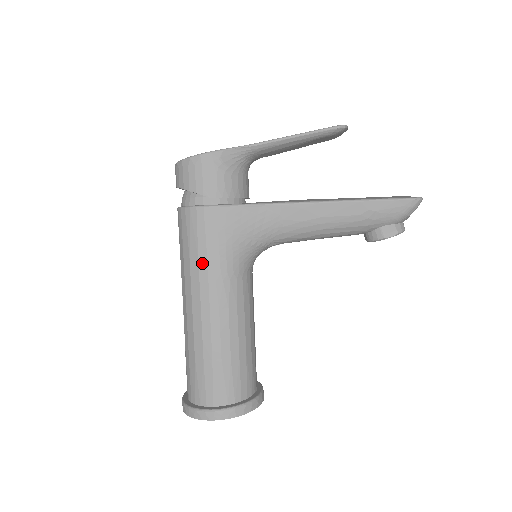
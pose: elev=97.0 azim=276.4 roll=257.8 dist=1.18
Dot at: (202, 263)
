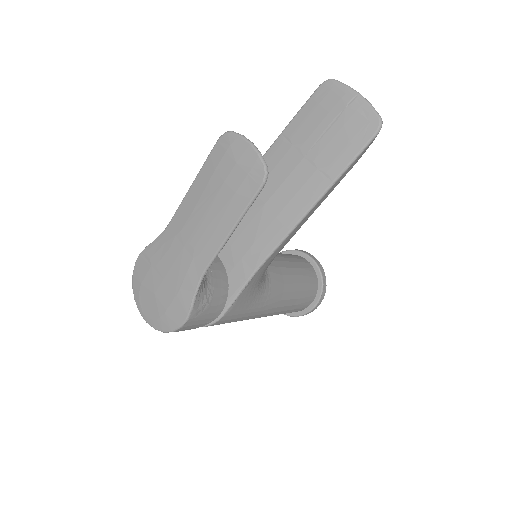
Dot at: (245, 319)
